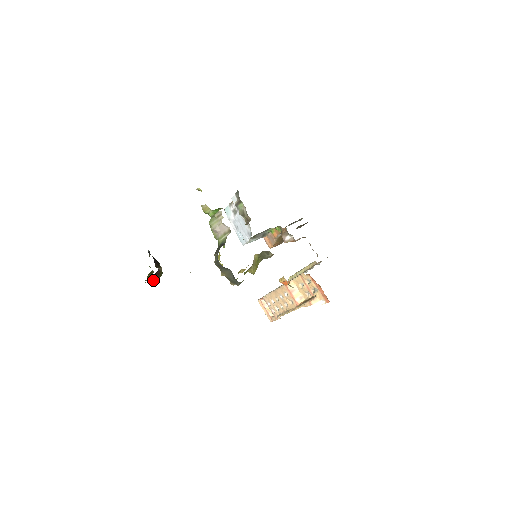
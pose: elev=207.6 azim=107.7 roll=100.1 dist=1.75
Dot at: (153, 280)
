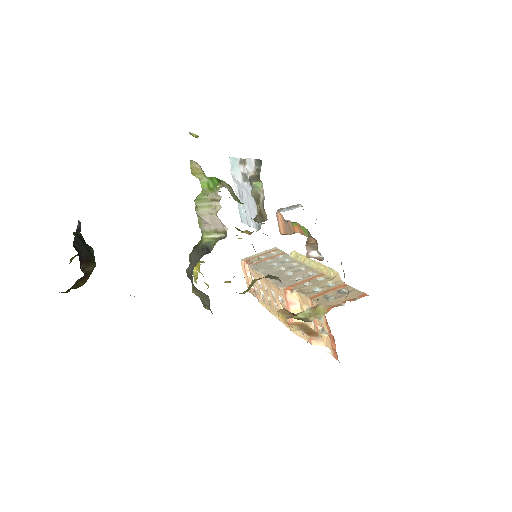
Dot at: (74, 285)
